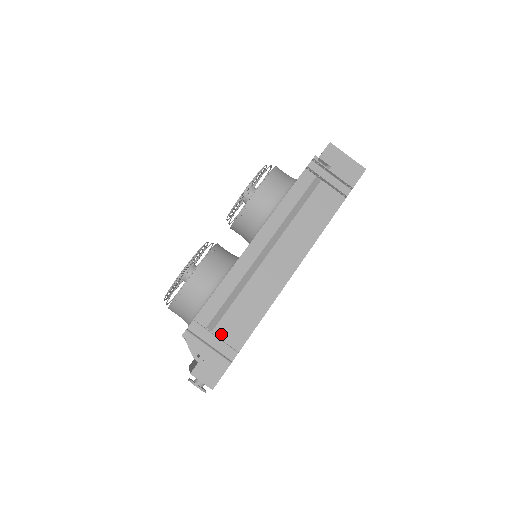
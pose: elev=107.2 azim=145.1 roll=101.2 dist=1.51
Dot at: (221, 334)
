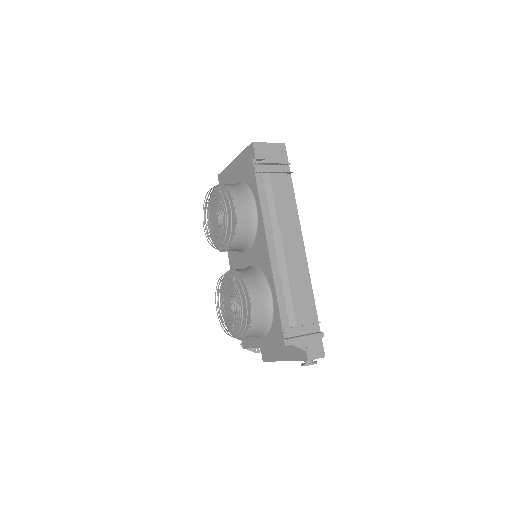
Dot at: (302, 322)
